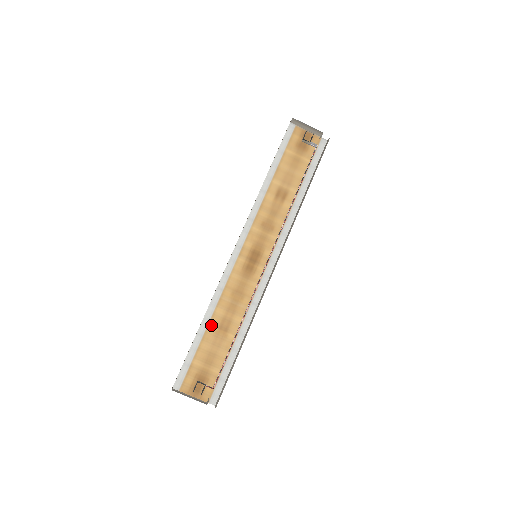
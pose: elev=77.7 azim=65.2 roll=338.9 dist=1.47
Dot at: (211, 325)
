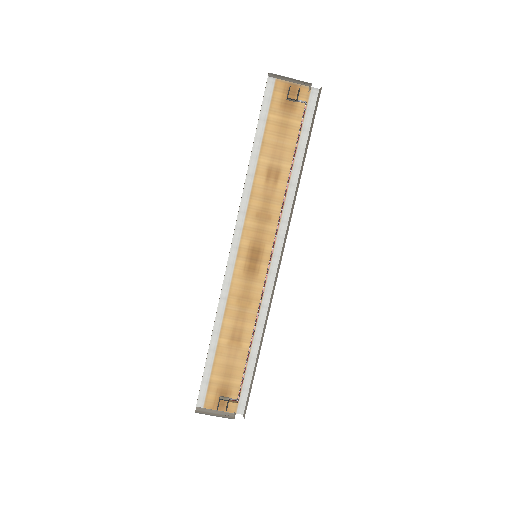
Dot at: (222, 338)
